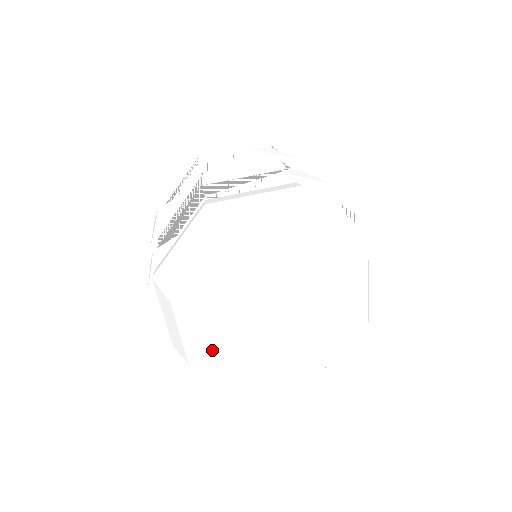
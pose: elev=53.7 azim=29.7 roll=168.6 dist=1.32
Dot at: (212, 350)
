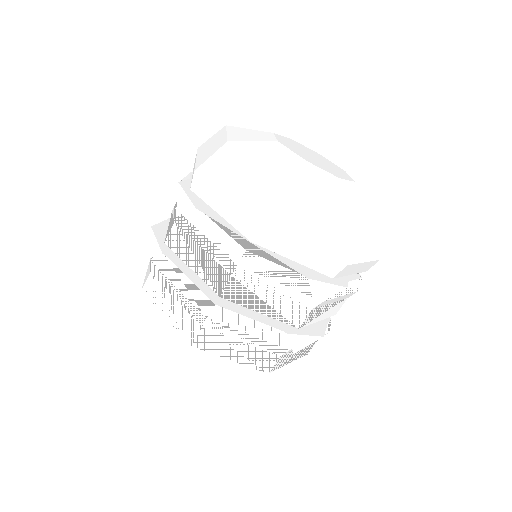
Dot at: (290, 165)
